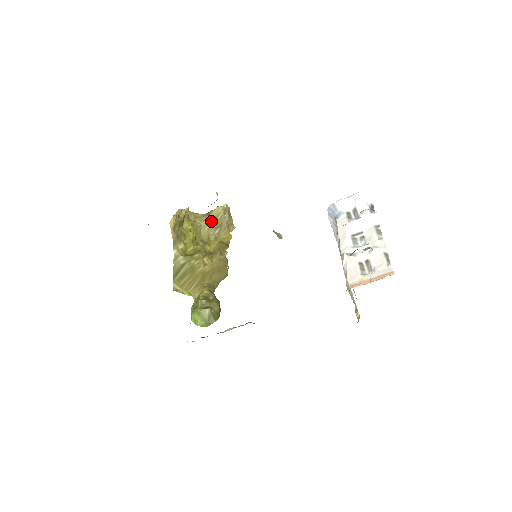
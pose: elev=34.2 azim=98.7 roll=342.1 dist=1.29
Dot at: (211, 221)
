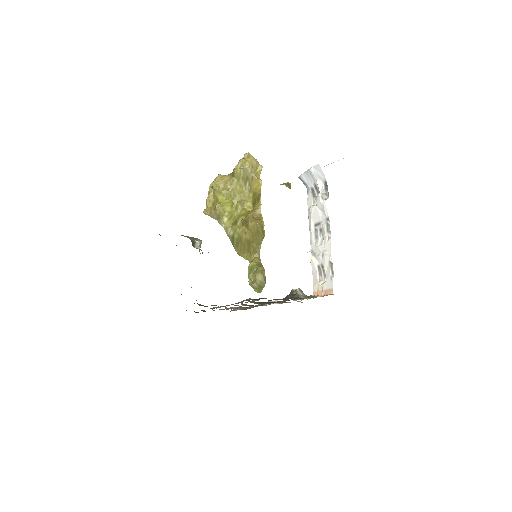
Dot at: (238, 180)
